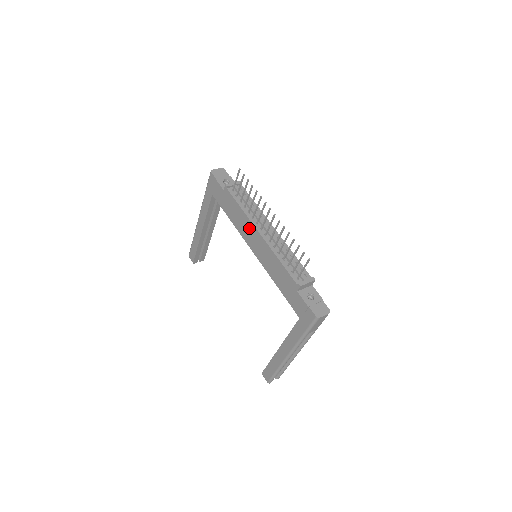
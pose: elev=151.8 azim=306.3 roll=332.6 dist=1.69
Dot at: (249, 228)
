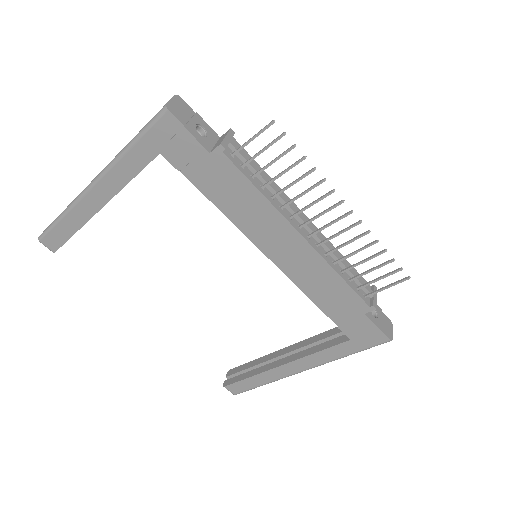
Dot at: (273, 225)
